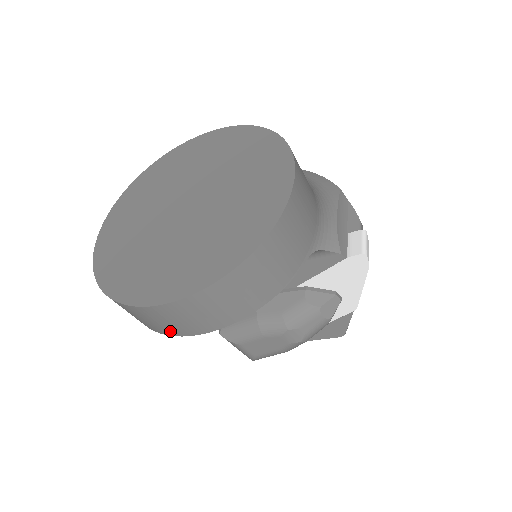
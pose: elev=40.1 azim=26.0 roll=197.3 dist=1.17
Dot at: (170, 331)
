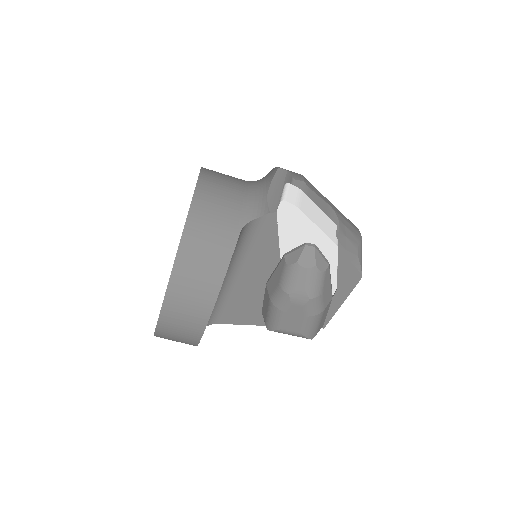
Dot at: (192, 338)
